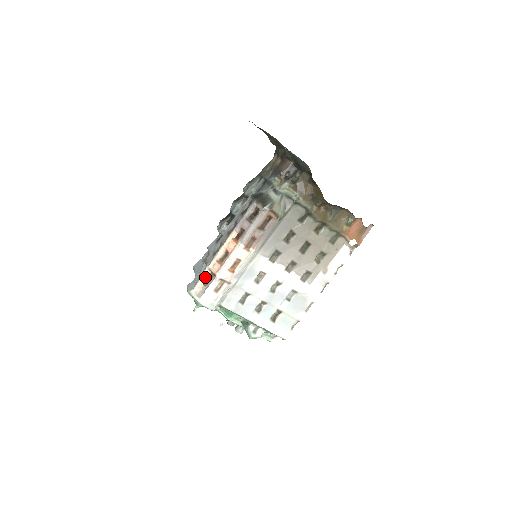
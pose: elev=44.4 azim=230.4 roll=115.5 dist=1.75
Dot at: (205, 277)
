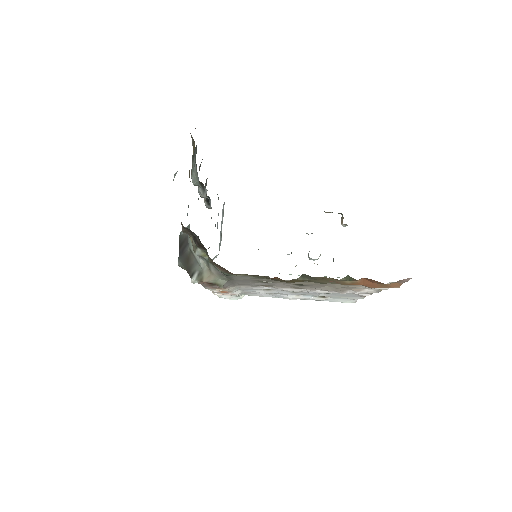
Dot at: occluded
